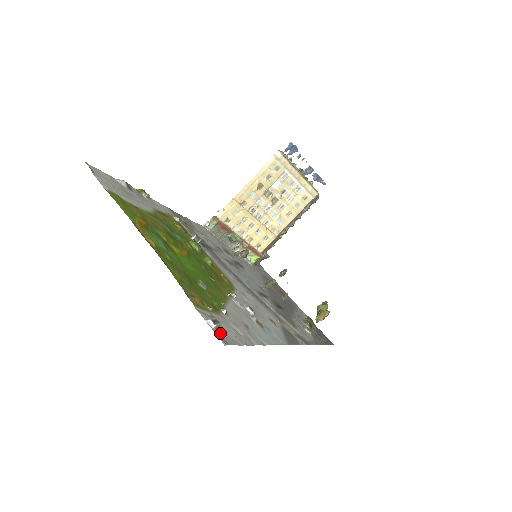
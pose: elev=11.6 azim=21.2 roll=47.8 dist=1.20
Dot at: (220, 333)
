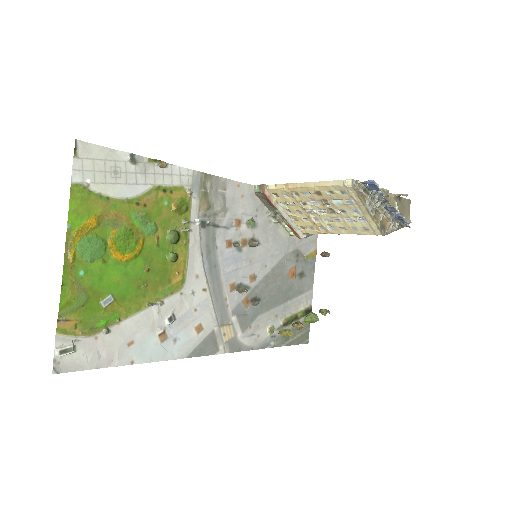
Dot at: (64, 360)
